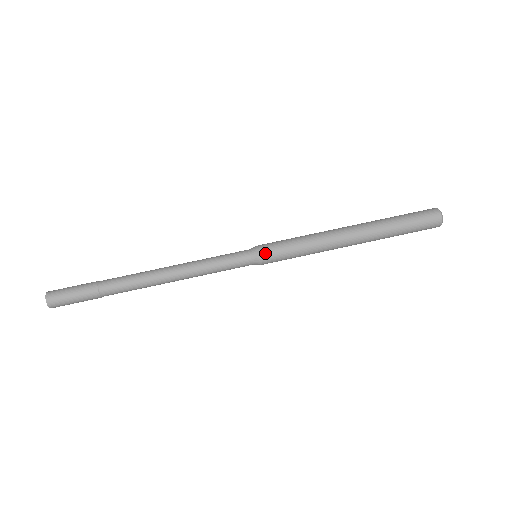
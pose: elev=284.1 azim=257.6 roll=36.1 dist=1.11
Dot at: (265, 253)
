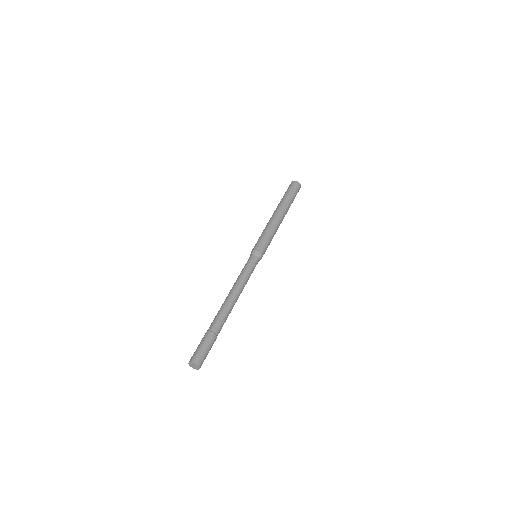
Dot at: (262, 250)
